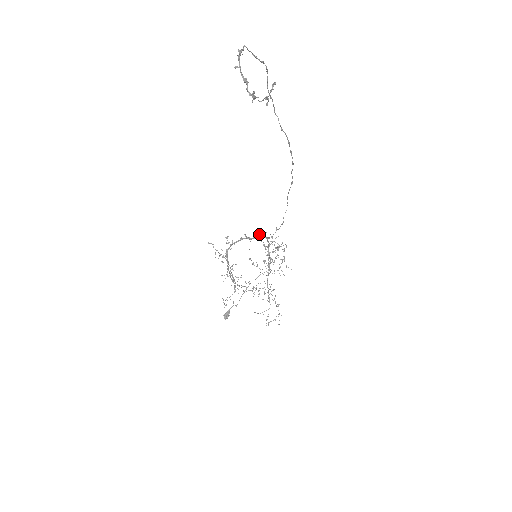
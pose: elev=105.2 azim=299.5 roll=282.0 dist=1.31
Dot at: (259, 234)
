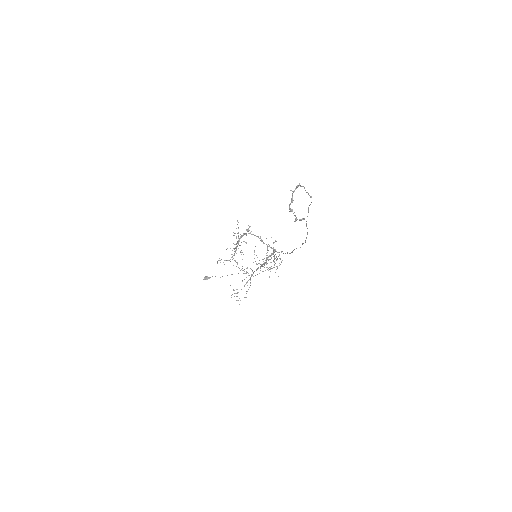
Dot at: occluded
